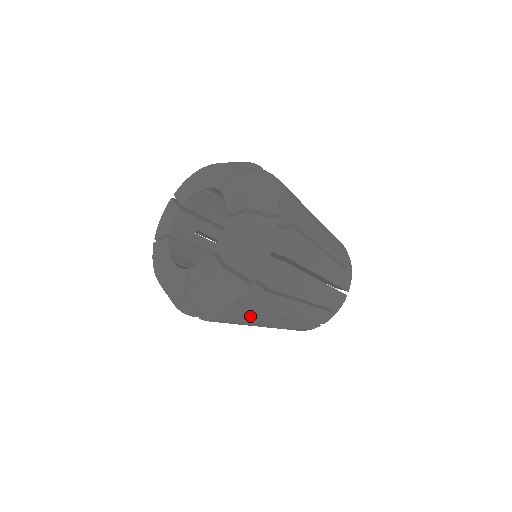
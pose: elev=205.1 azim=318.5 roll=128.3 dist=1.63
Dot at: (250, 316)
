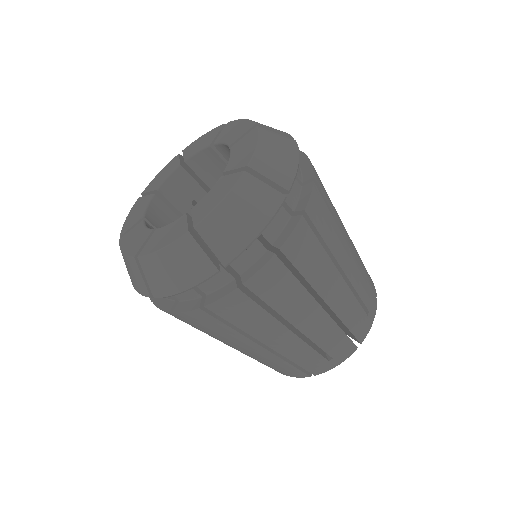
Dot at: (283, 271)
